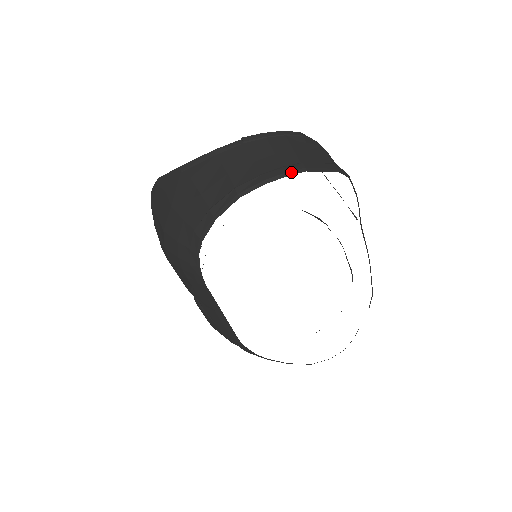
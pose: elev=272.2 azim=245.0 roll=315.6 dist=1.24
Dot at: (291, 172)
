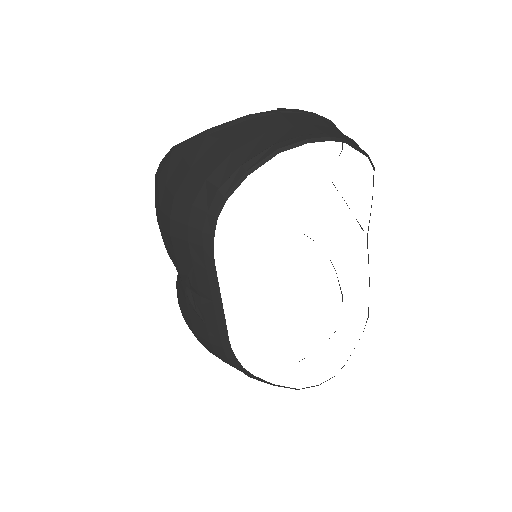
Dot at: (333, 138)
